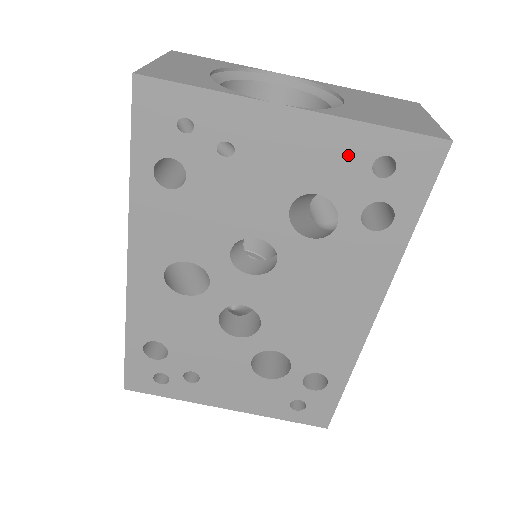
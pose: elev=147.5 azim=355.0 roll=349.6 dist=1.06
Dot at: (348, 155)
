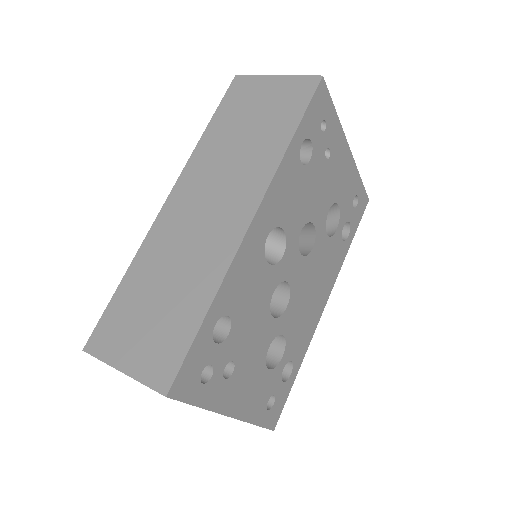
Dot at: (351, 188)
